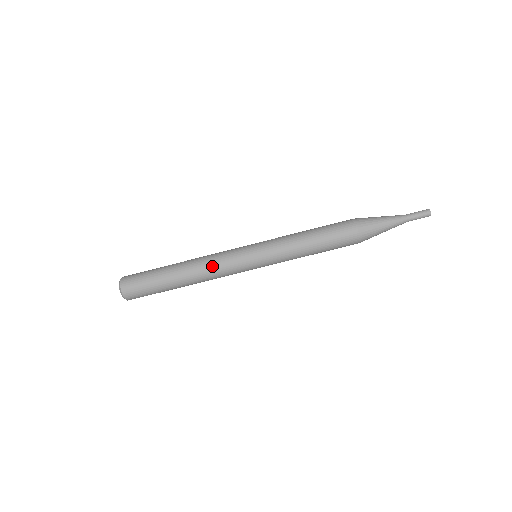
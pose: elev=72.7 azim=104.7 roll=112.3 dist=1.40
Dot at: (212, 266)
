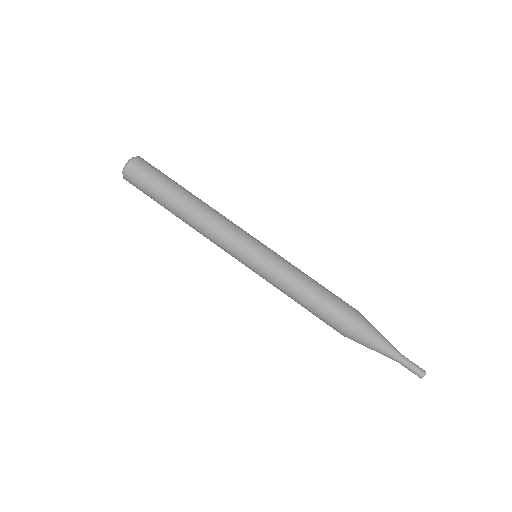
Dot at: (223, 217)
